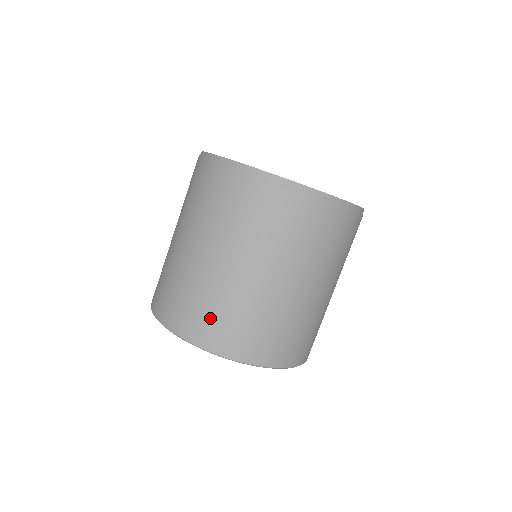
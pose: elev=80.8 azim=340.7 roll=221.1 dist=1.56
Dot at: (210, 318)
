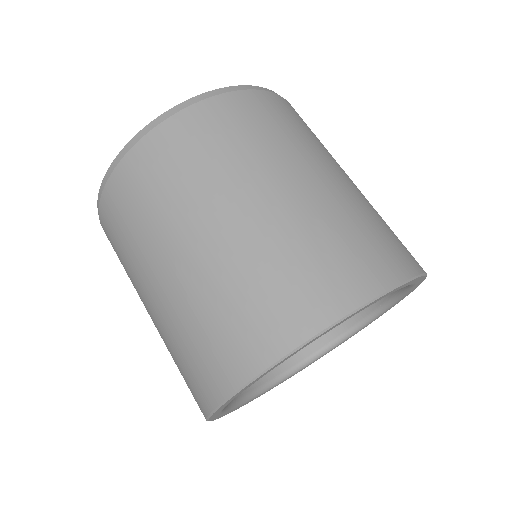
Dot at: (232, 326)
